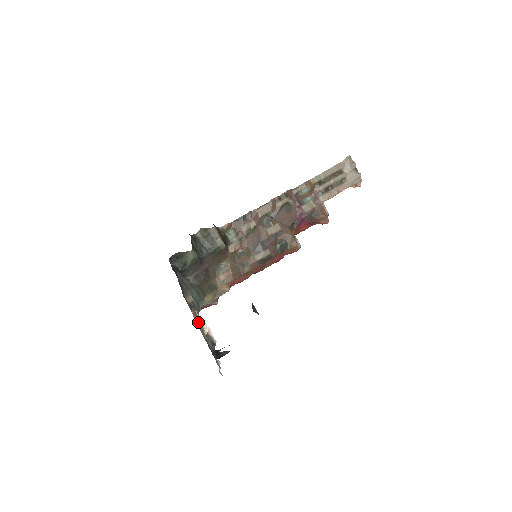
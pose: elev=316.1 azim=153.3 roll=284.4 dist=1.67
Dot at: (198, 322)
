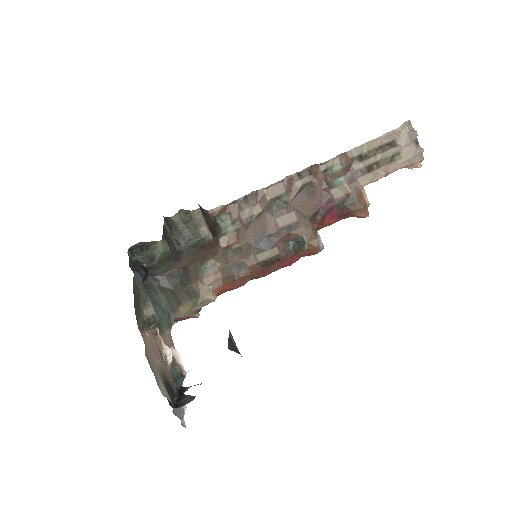
Dot at: (146, 354)
